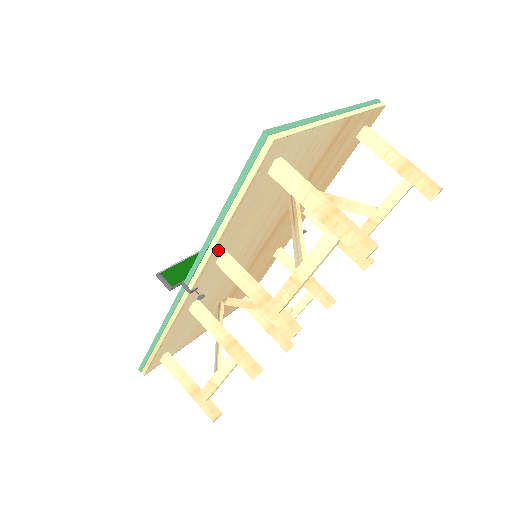
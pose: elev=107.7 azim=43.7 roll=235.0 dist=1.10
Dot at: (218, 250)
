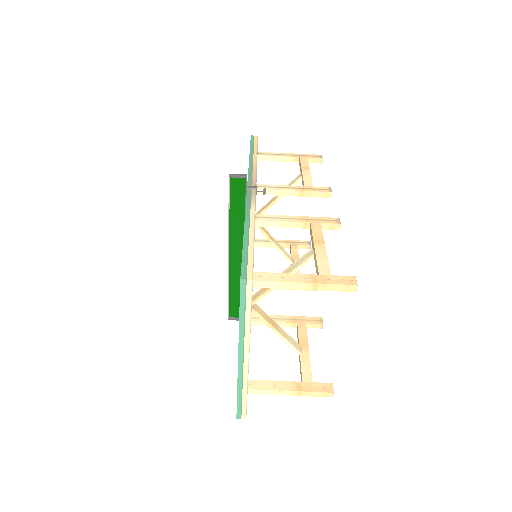
Dot at: occluded
